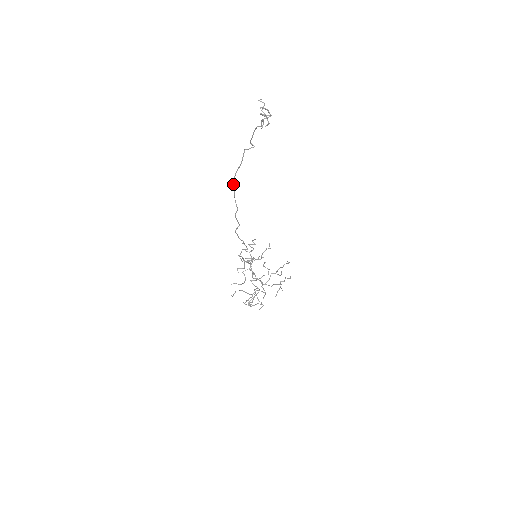
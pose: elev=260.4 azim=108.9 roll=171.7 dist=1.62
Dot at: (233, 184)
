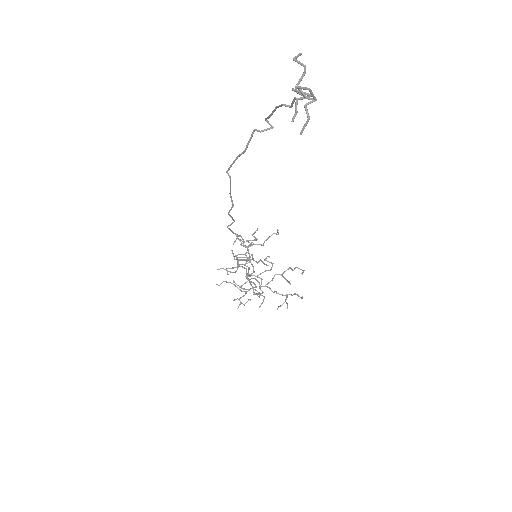
Dot at: (228, 175)
